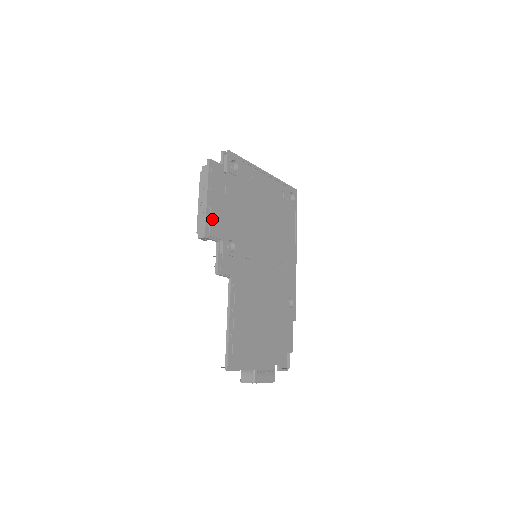
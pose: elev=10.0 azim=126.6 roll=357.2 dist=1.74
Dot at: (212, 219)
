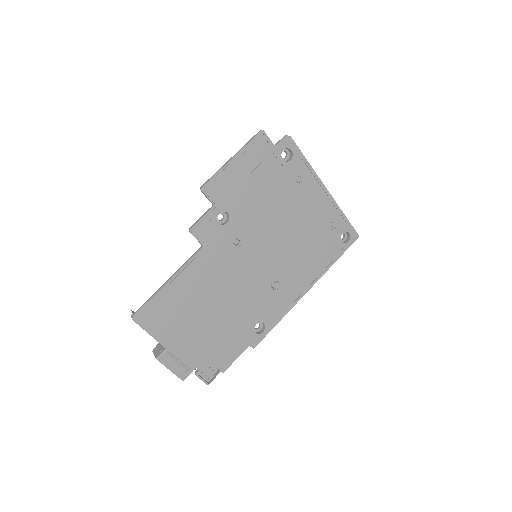
Dot at: (219, 178)
